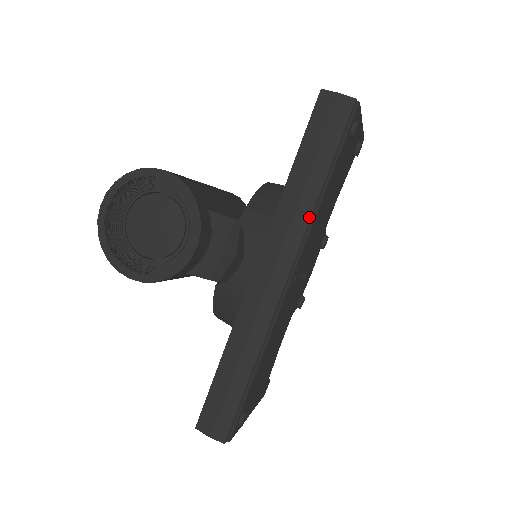
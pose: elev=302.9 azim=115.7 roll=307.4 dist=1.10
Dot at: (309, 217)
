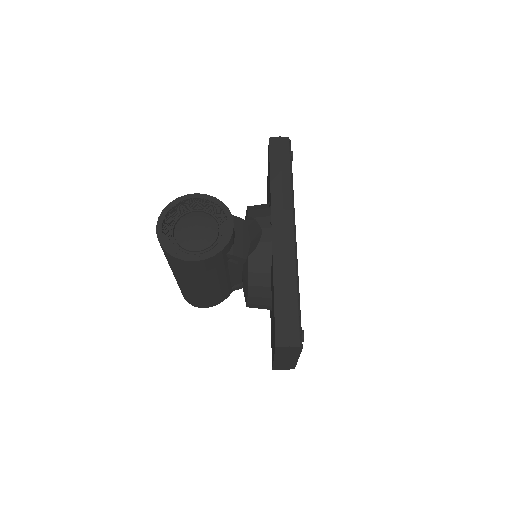
Dot at: (291, 195)
